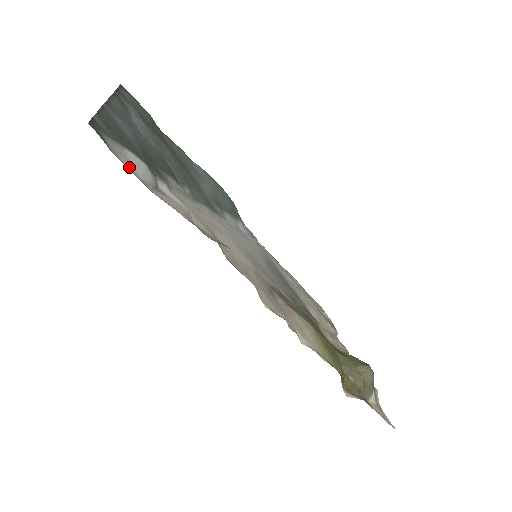
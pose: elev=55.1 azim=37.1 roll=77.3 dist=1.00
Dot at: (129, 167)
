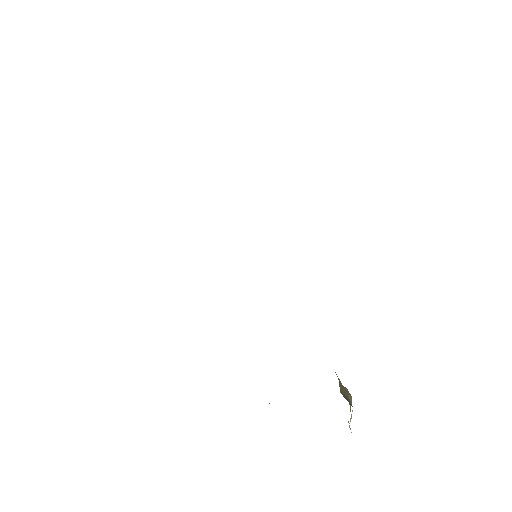
Dot at: occluded
